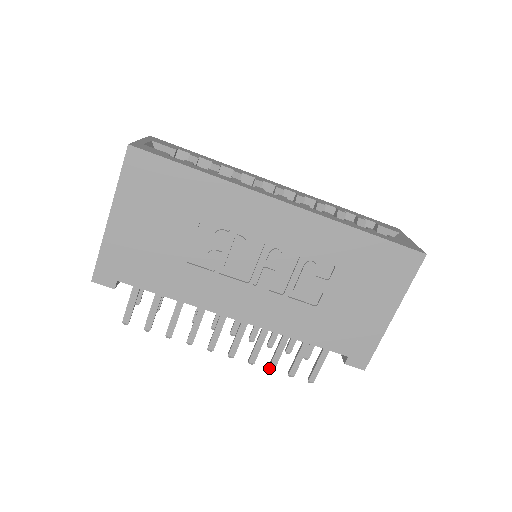
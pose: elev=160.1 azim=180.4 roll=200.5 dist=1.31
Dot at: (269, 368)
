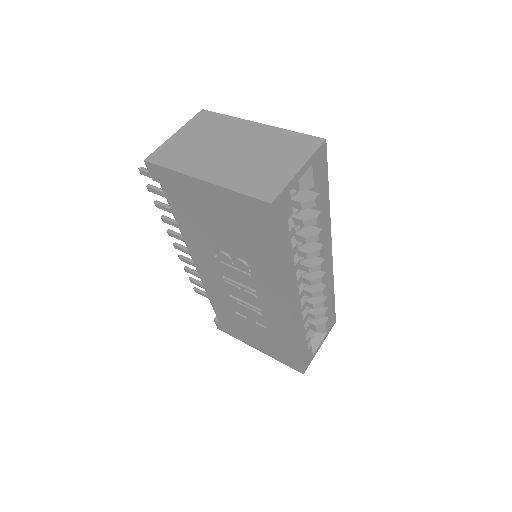
Dot at: (184, 268)
